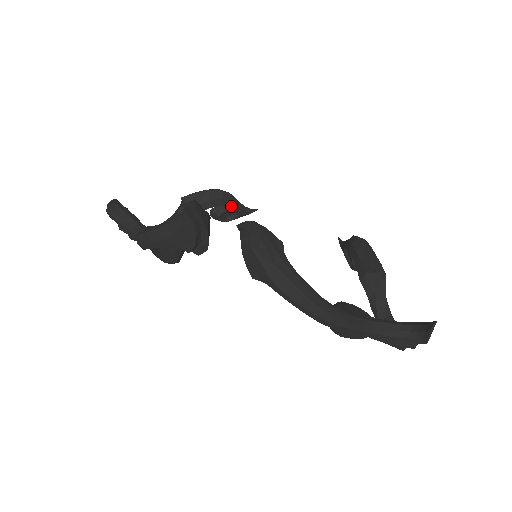
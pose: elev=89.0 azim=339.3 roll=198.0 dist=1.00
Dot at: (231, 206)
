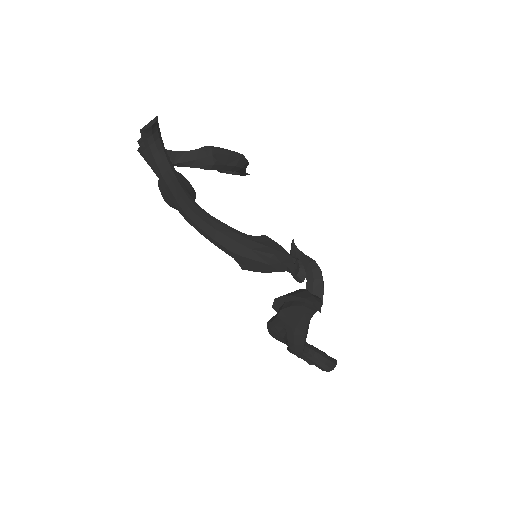
Dot at: (240, 172)
